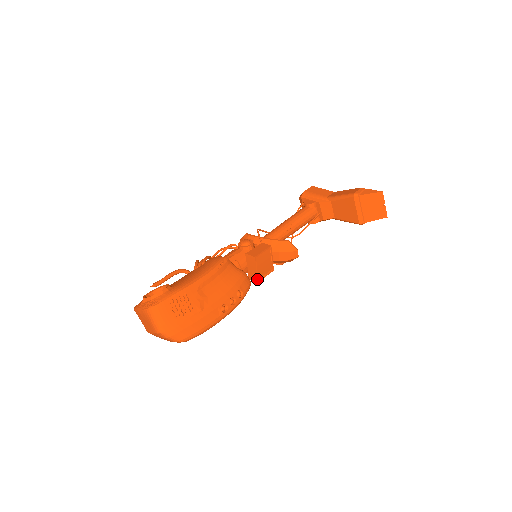
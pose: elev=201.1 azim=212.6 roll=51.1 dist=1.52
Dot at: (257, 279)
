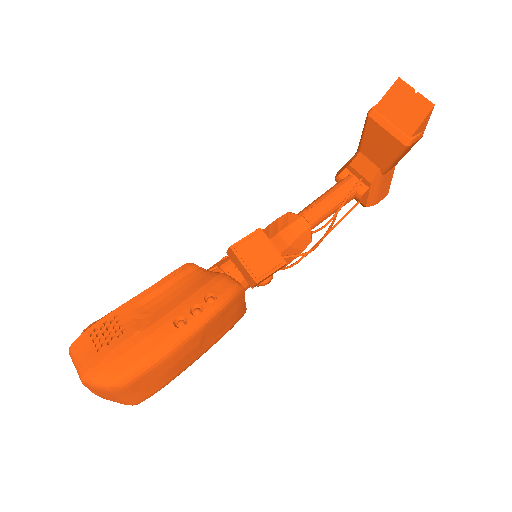
Dot at: (253, 279)
